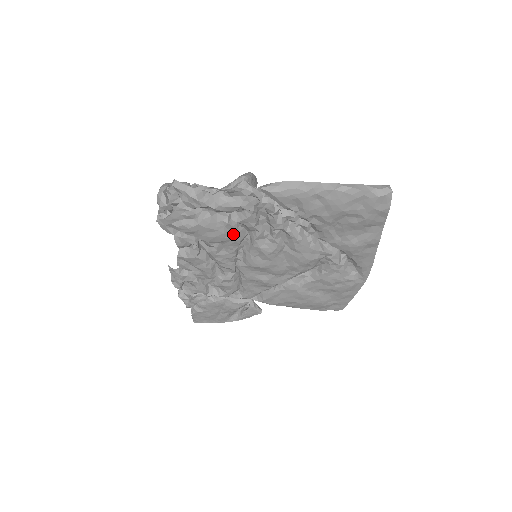
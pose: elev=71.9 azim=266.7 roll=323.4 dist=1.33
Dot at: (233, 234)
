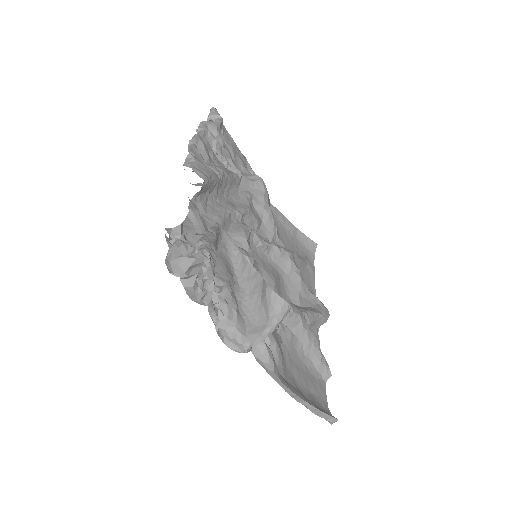
Dot at: occluded
